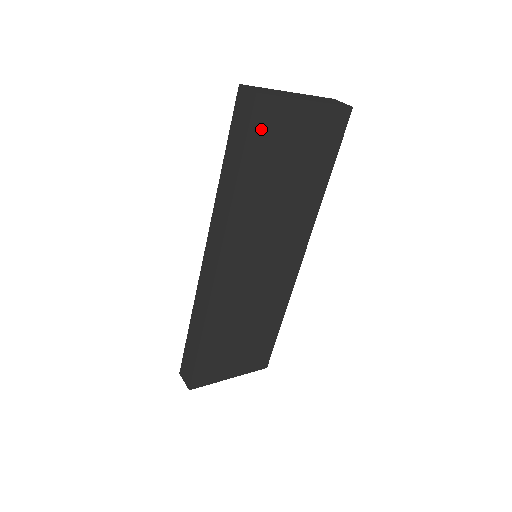
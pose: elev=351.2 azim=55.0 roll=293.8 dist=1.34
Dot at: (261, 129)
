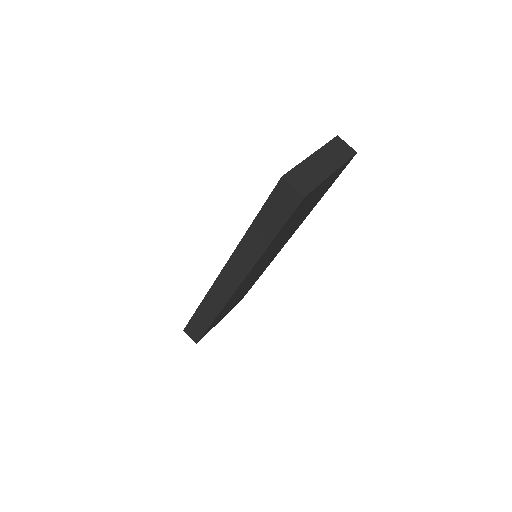
Dot at: (297, 210)
